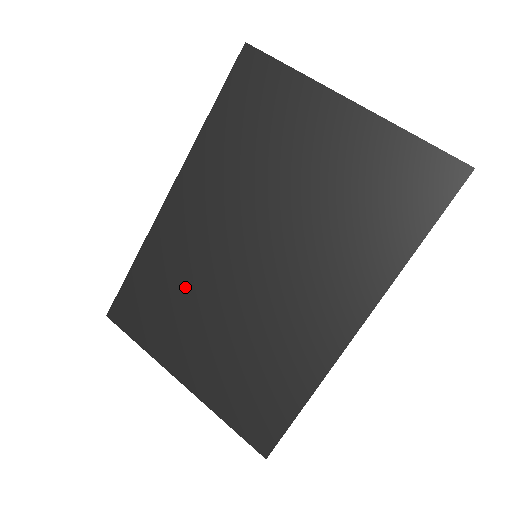
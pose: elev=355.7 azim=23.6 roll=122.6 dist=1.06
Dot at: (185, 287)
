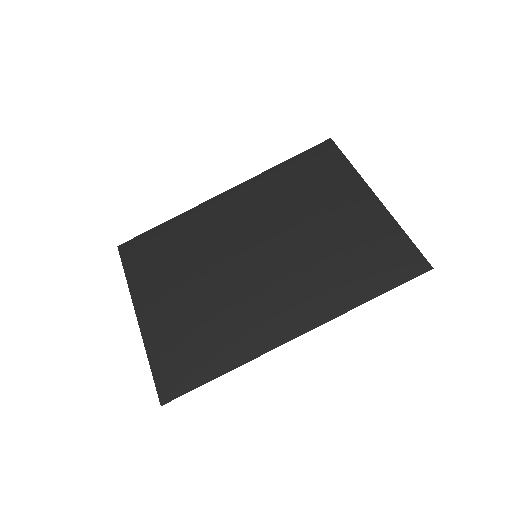
Dot at: (191, 253)
